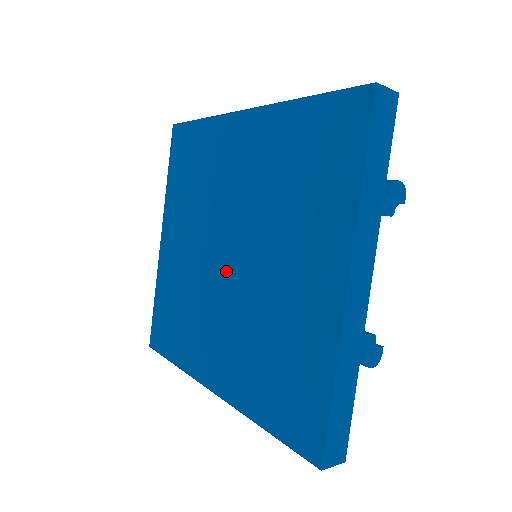
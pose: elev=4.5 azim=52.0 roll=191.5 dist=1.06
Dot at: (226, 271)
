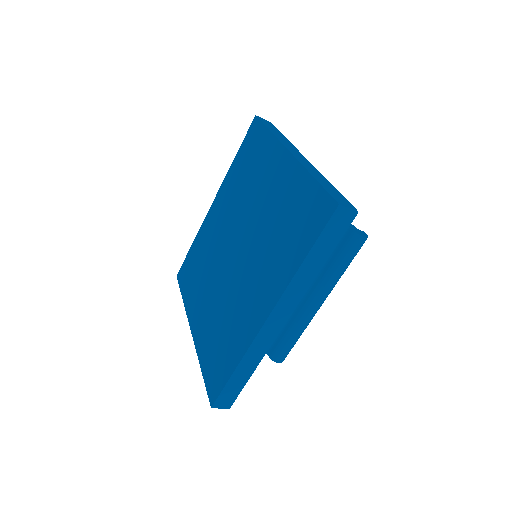
Dot at: (238, 257)
